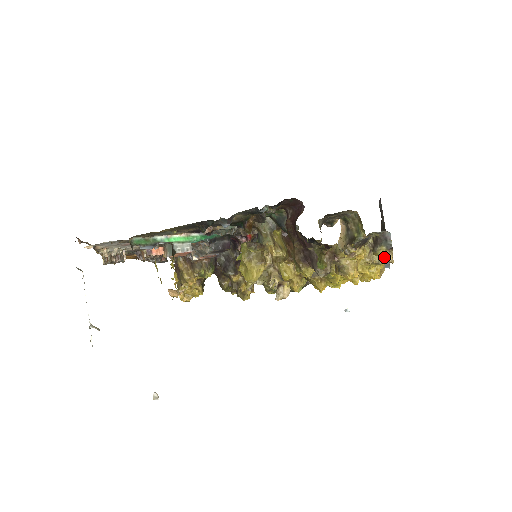
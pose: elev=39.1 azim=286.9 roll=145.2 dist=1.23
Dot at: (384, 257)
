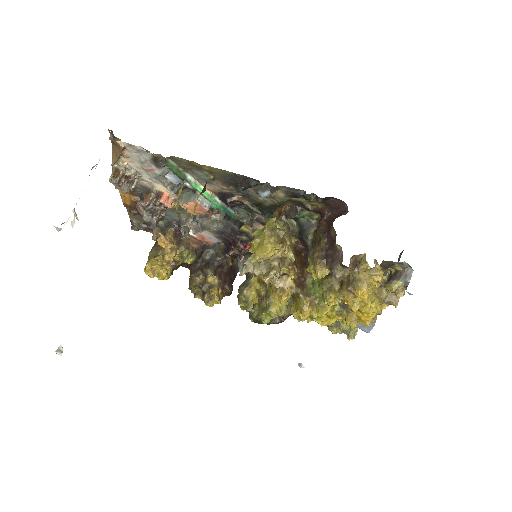
Dot at: (391, 297)
